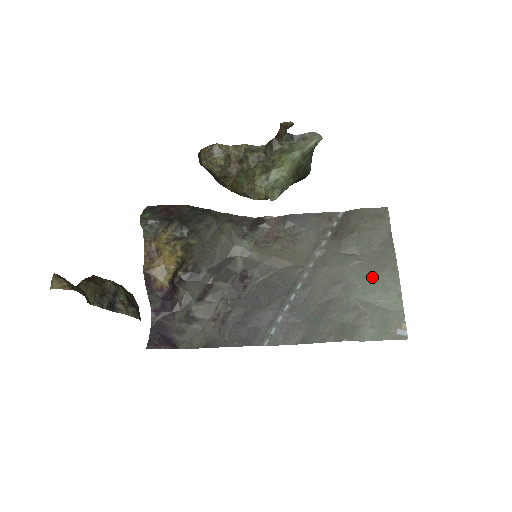
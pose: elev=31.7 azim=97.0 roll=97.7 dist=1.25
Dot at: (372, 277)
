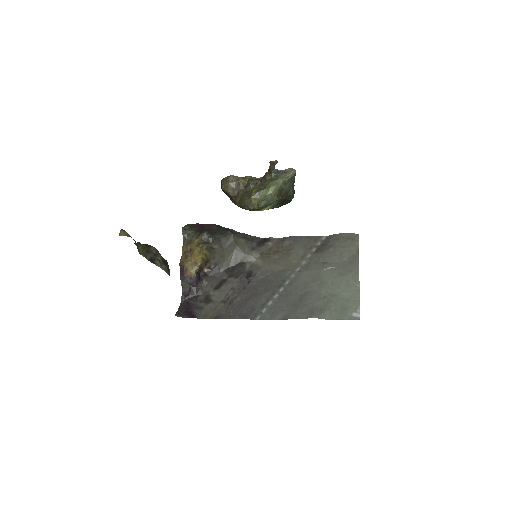
Dot at: (340, 278)
